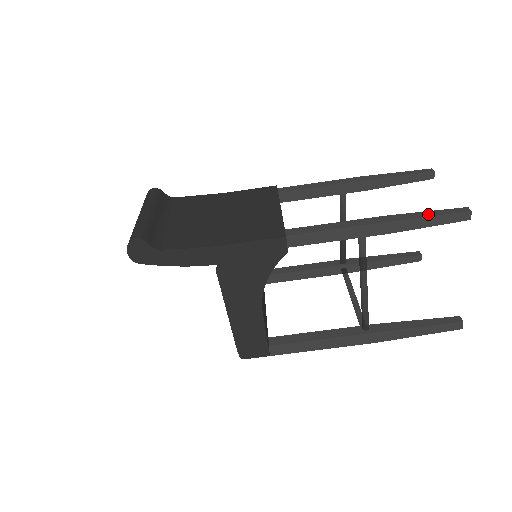
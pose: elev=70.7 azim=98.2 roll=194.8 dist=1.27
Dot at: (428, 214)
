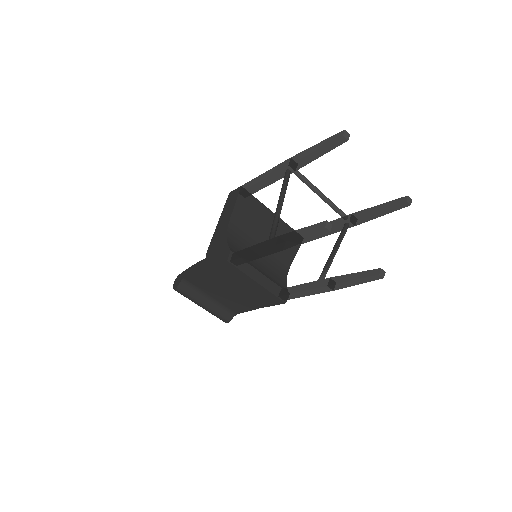
Dot at: (355, 284)
